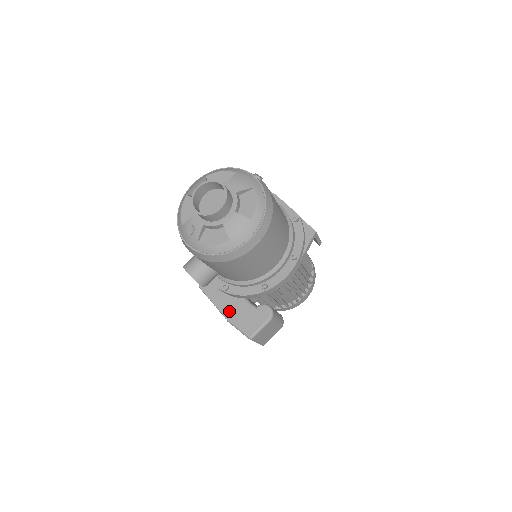
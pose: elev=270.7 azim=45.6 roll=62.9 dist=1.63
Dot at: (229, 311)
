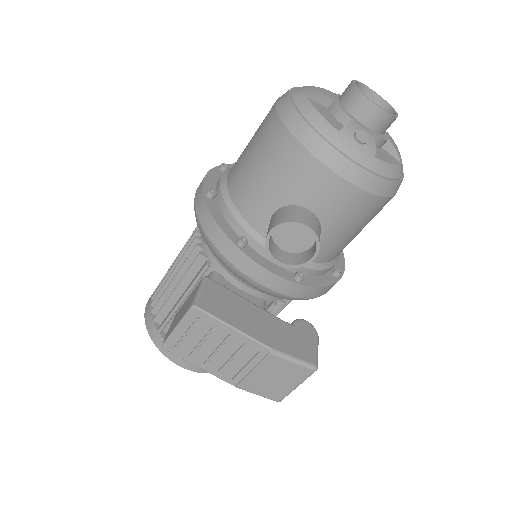
Dot at: (267, 336)
